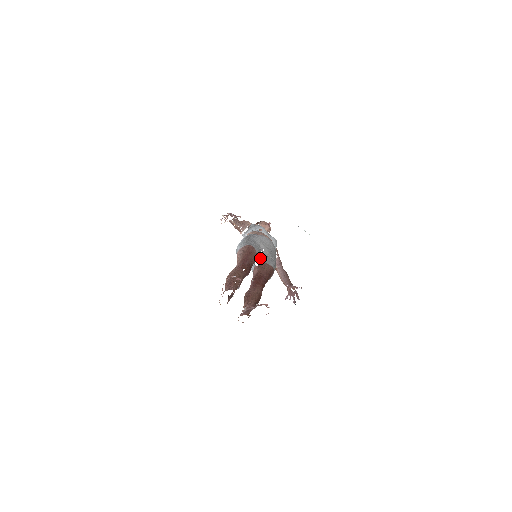
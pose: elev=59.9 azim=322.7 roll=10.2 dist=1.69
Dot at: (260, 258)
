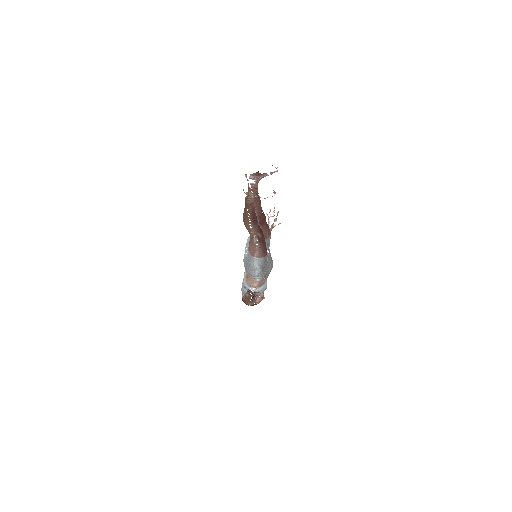
Dot at: occluded
